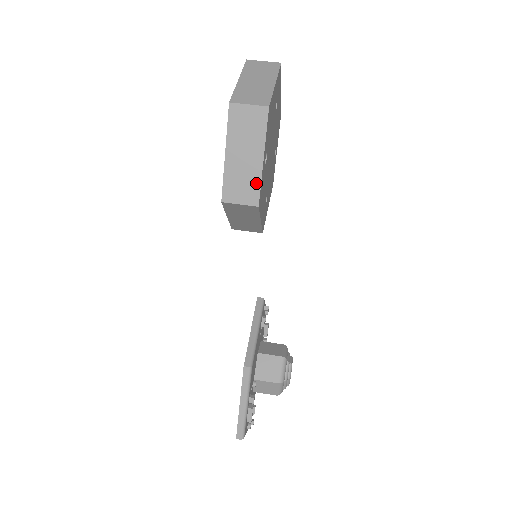
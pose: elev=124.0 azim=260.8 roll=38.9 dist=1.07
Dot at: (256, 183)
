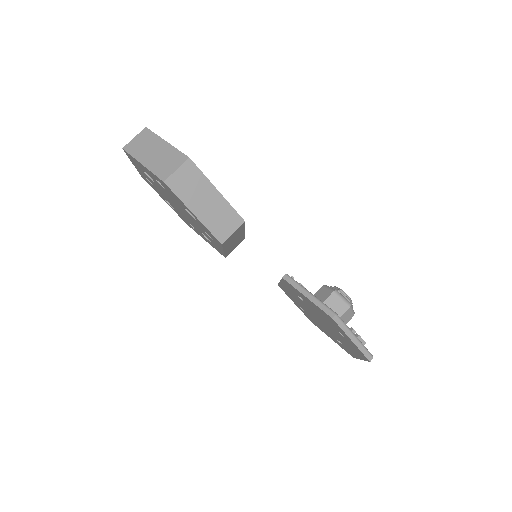
Dot at: (229, 210)
